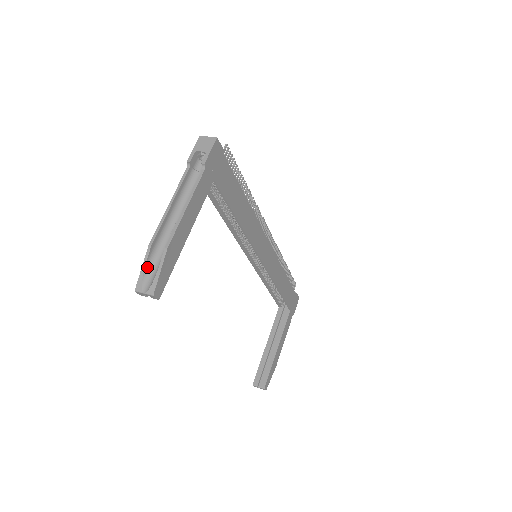
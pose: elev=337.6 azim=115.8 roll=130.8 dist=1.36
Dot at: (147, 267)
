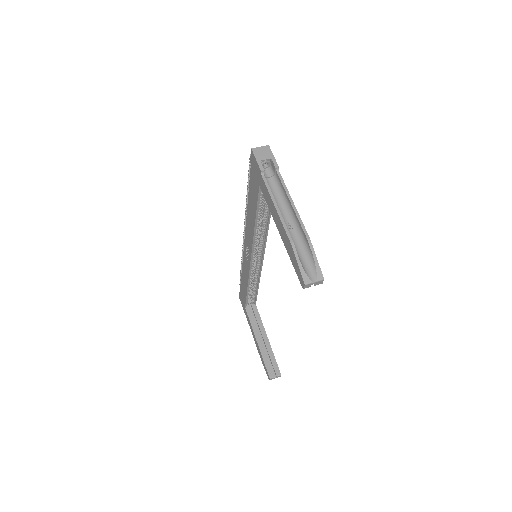
Dot at: (300, 262)
